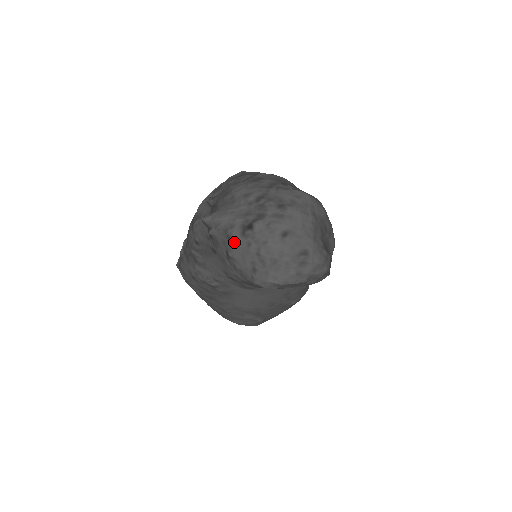
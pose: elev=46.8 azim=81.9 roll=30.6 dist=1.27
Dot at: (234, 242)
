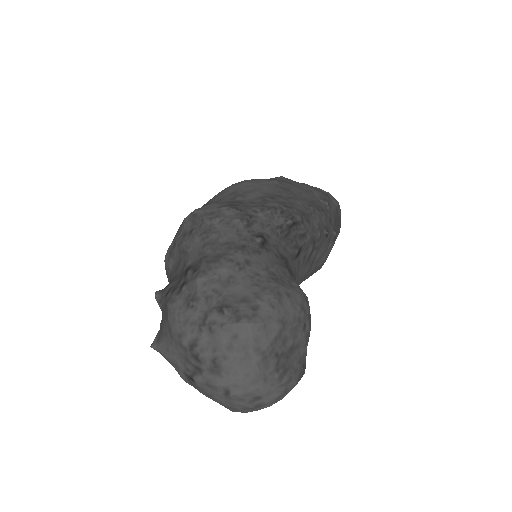
Dot at: (186, 382)
